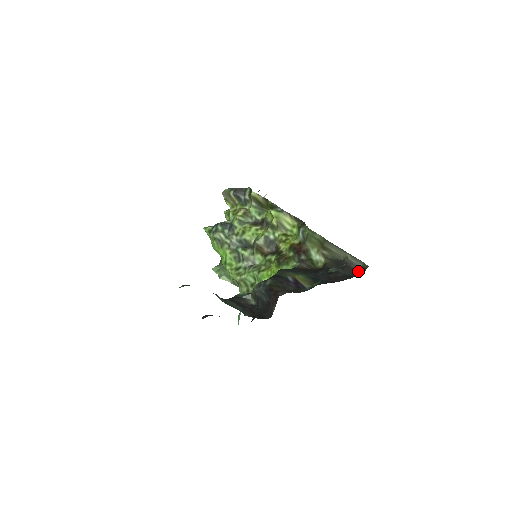
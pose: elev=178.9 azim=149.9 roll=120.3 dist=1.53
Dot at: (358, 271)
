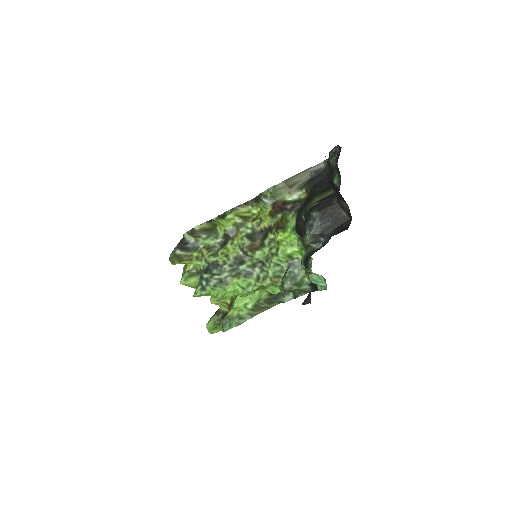
Dot at: occluded
